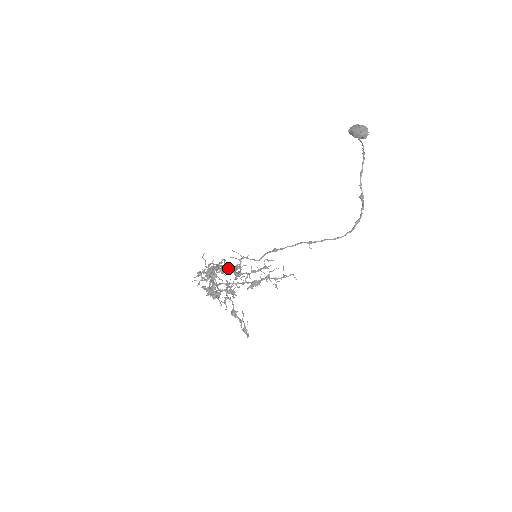
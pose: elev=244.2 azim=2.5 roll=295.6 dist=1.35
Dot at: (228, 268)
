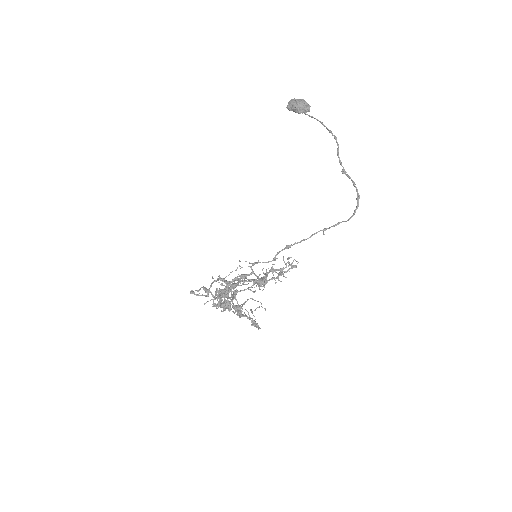
Dot at: (251, 280)
